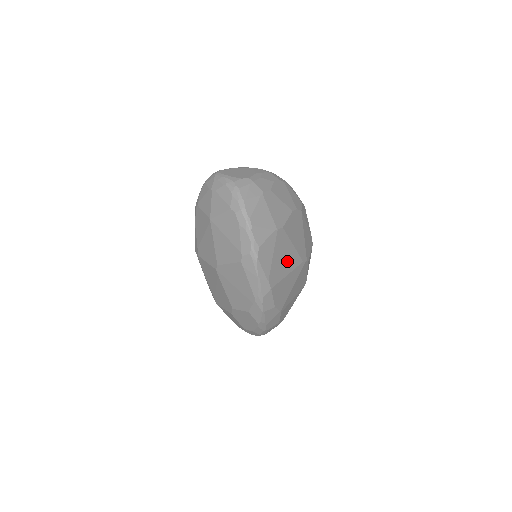
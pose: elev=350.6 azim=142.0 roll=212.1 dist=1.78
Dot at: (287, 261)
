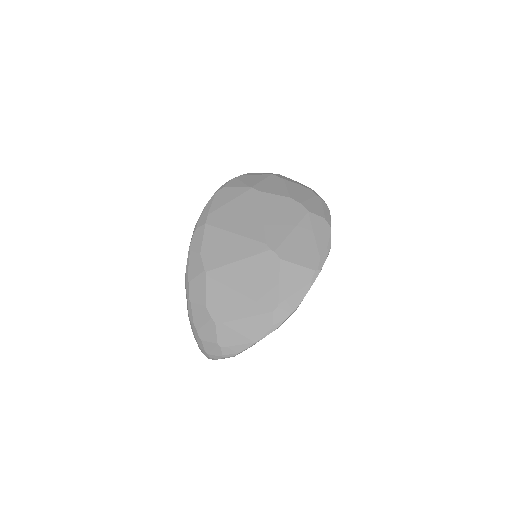
Dot at: (244, 222)
